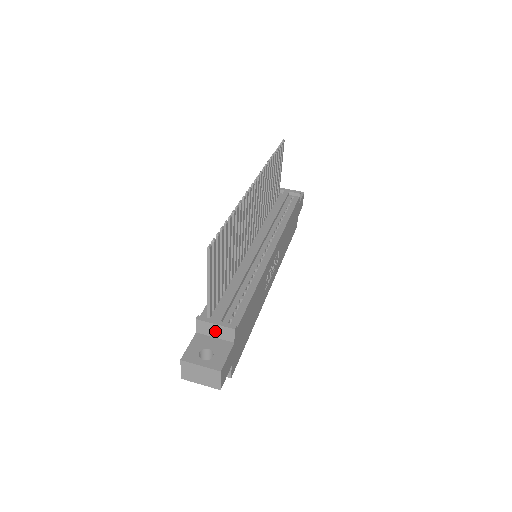
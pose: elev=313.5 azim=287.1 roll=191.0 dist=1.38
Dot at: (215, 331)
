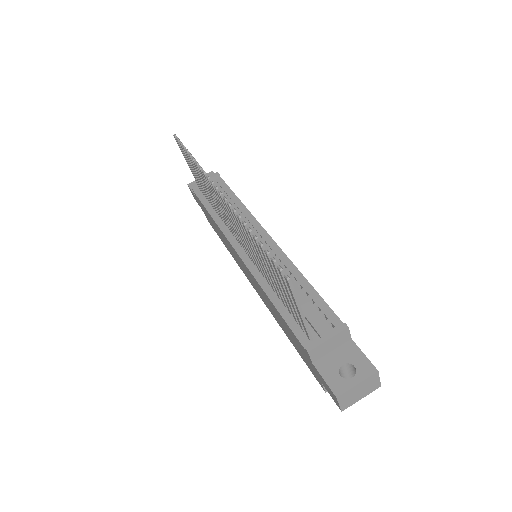
Dot at: (330, 345)
